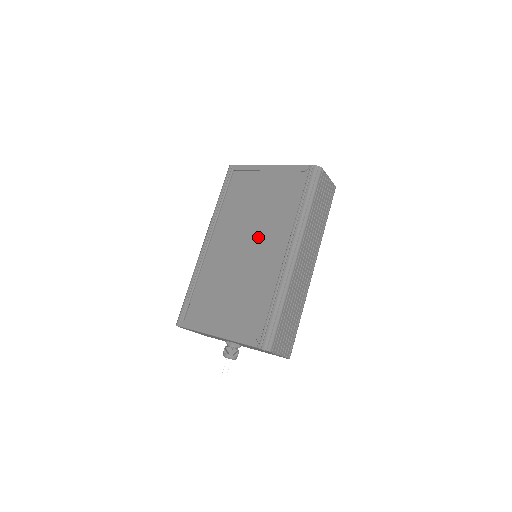
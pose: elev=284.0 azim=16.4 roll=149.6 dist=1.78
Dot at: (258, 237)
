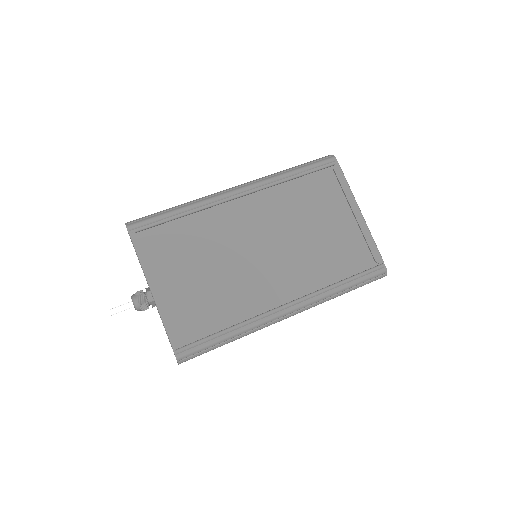
Dot at: (281, 257)
